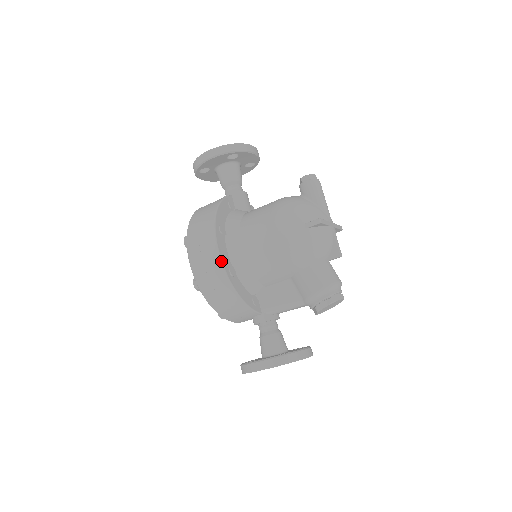
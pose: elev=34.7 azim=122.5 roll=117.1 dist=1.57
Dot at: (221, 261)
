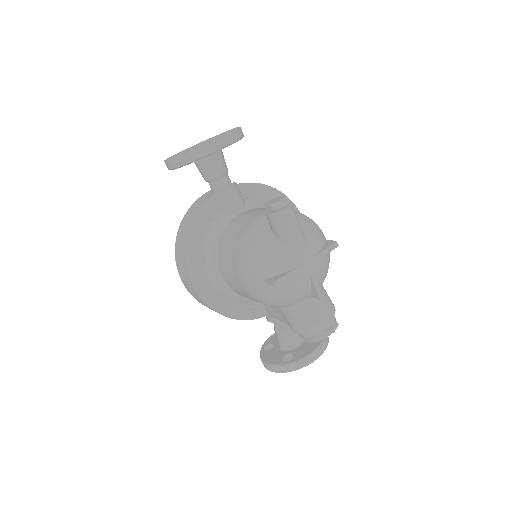
Dot at: (201, 297)
